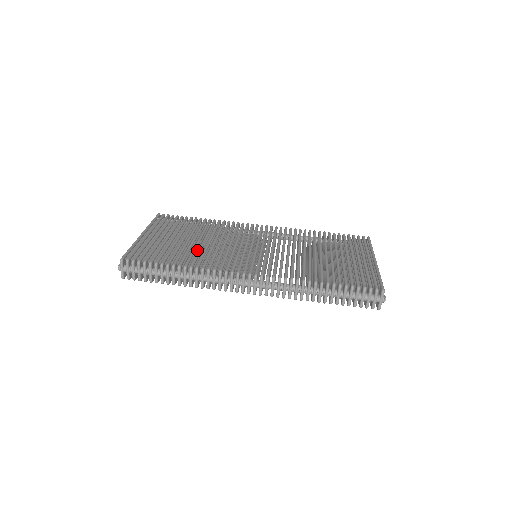
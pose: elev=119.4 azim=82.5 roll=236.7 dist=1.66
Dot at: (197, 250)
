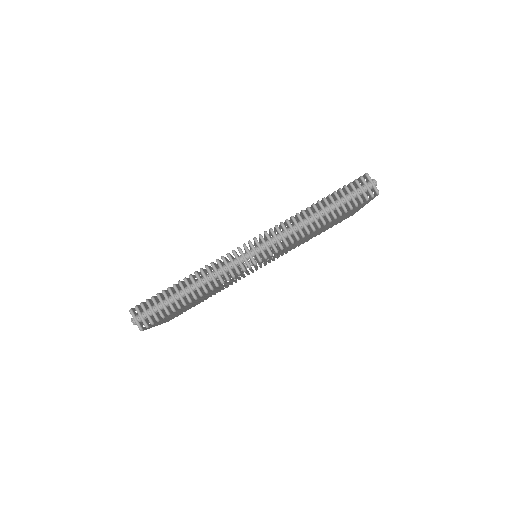
Dot at: occluded
